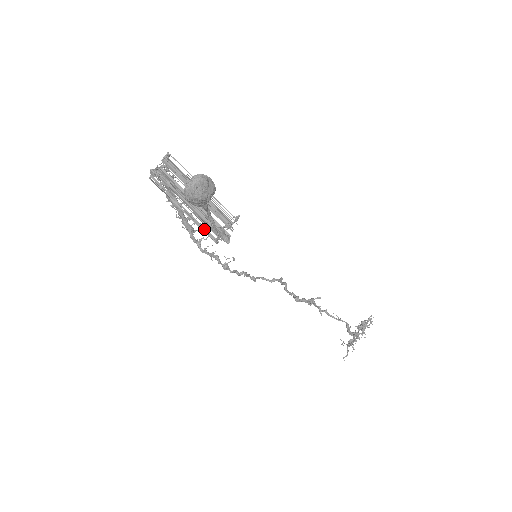
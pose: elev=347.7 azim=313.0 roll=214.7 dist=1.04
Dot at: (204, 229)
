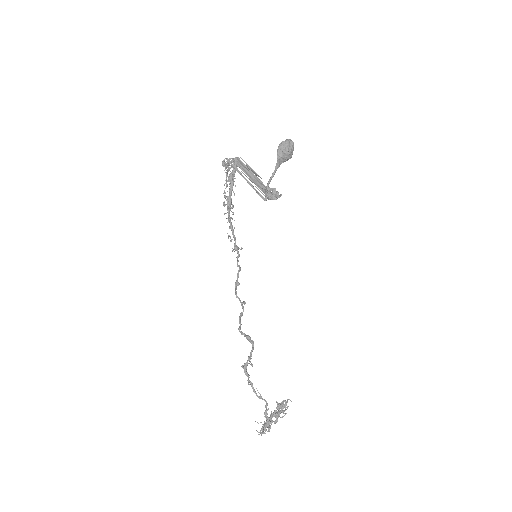
Dot at: (258, 192)
